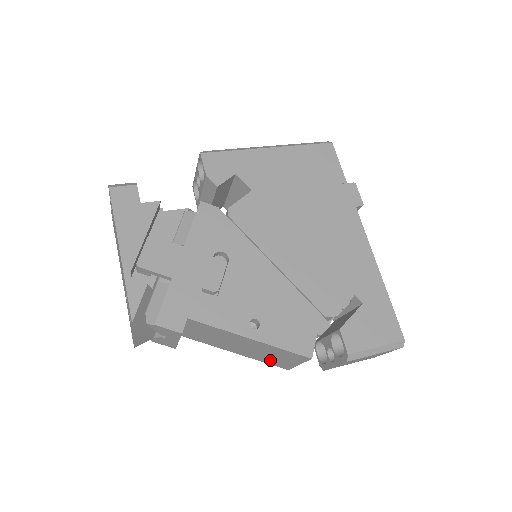
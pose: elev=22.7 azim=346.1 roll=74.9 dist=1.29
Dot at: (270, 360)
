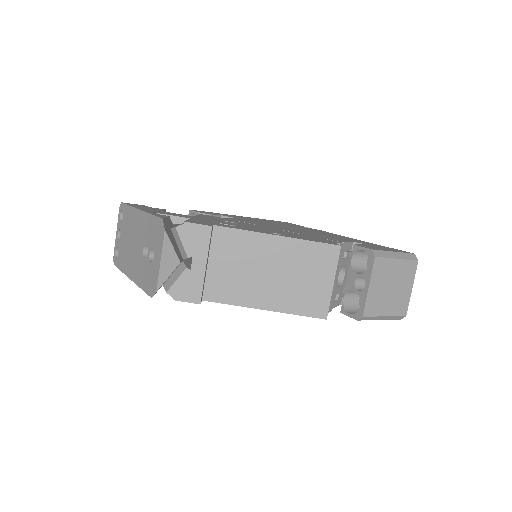
Dot at: (304, 298)
